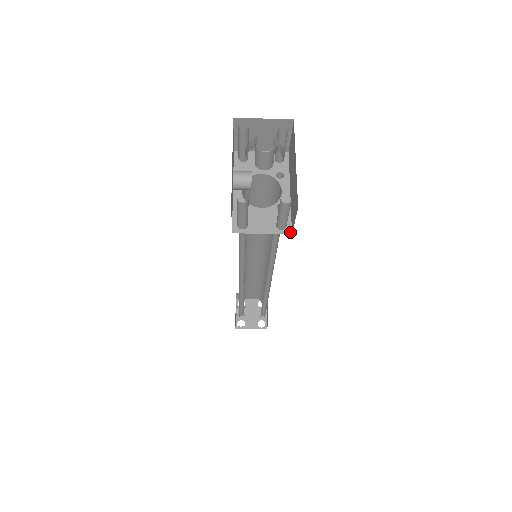
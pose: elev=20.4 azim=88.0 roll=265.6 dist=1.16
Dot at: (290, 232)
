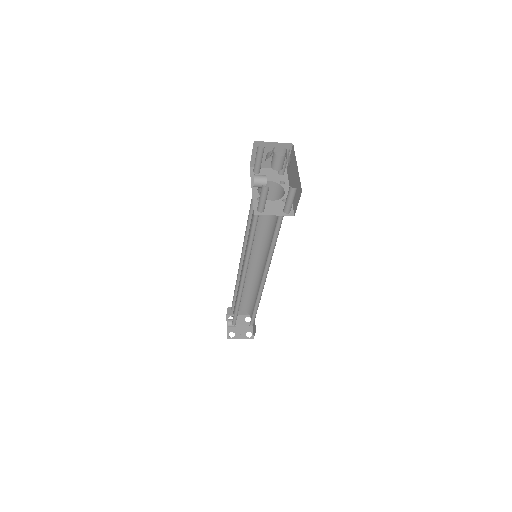
Dot at: (293, 215)
